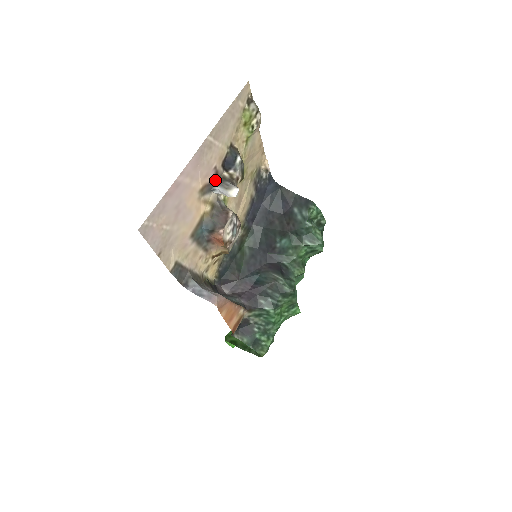
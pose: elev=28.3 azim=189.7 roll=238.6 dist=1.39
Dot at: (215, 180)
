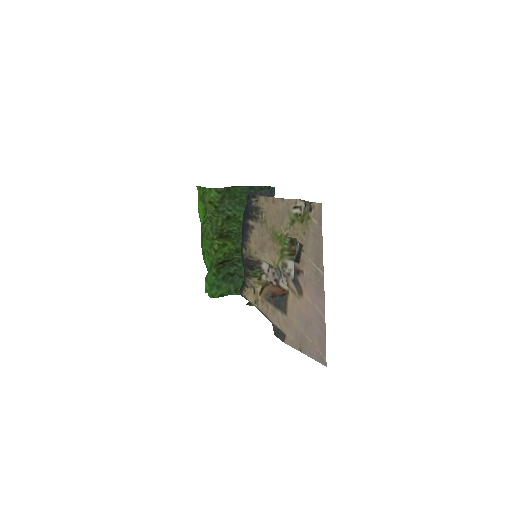
Dot at: (295, 274)
